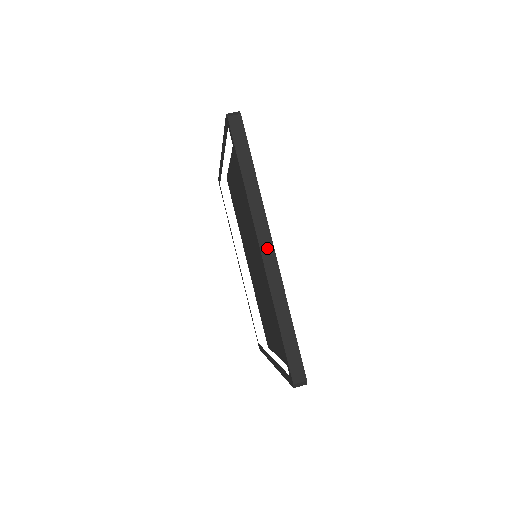
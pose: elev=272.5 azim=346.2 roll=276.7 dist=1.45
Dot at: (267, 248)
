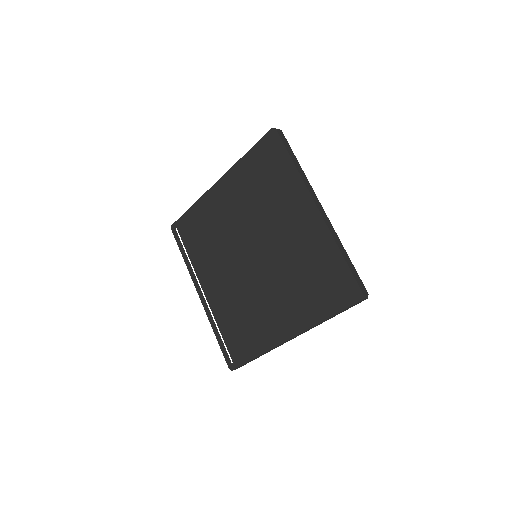
Dot at: (320, 207)
